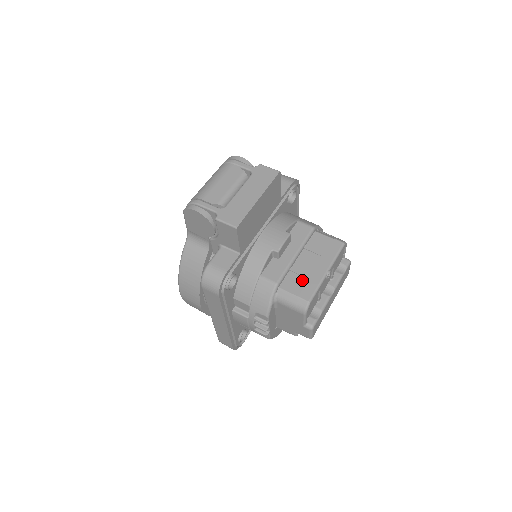
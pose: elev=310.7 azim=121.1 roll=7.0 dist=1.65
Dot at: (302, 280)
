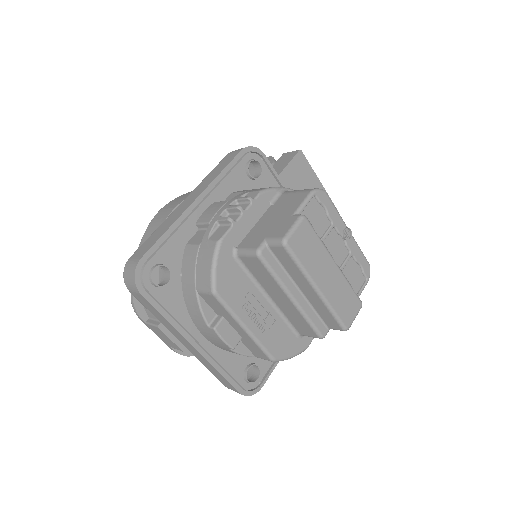
Dot at: occluded
